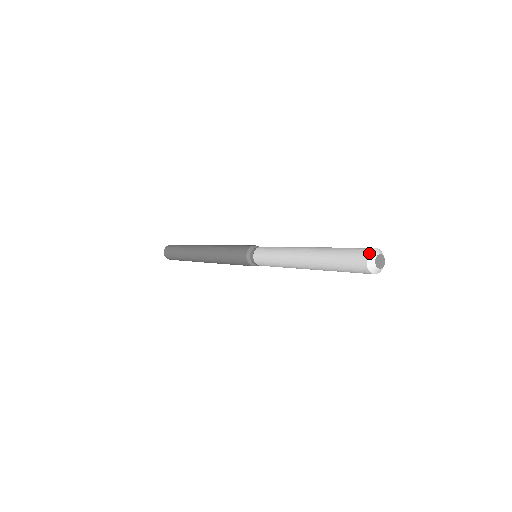
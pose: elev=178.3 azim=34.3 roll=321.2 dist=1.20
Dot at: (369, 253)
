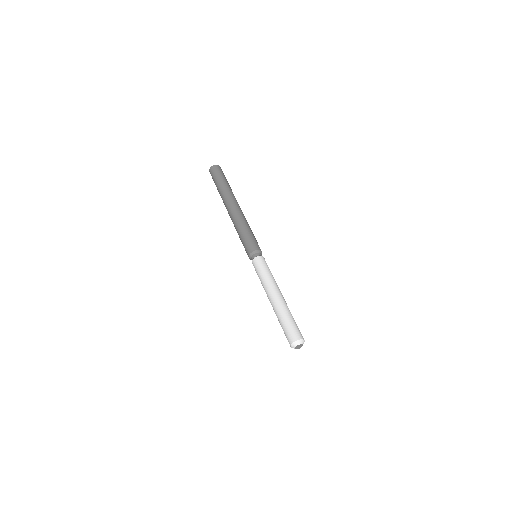
Dot at: (291, 345)
